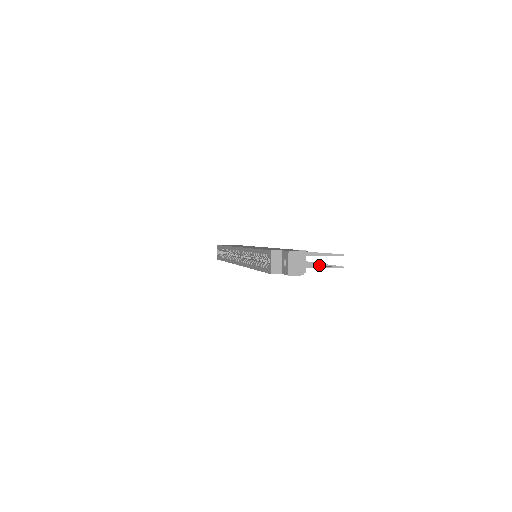
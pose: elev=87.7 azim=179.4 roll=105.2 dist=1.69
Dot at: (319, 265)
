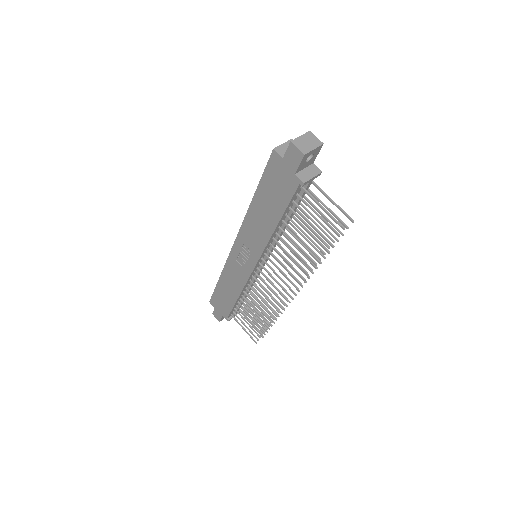
Dot at: occluded
